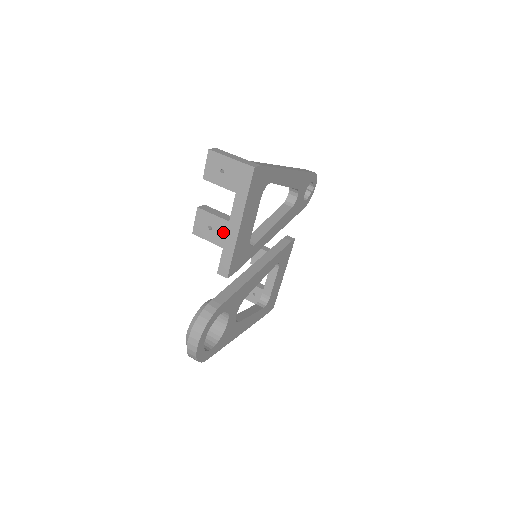
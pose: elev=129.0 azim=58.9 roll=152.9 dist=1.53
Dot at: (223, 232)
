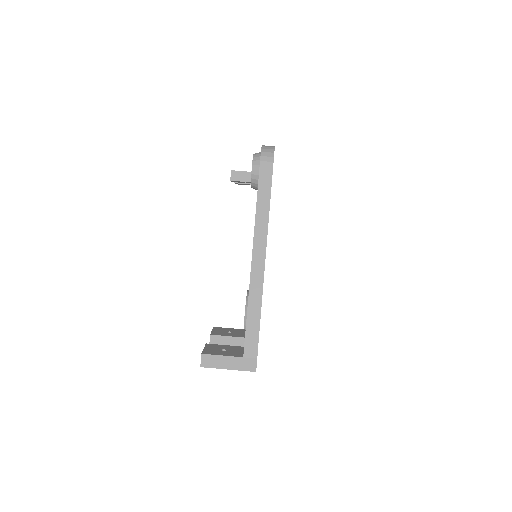
Dot at: occluded
